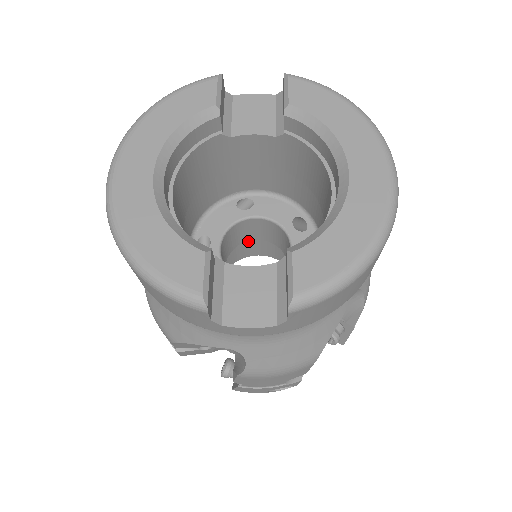
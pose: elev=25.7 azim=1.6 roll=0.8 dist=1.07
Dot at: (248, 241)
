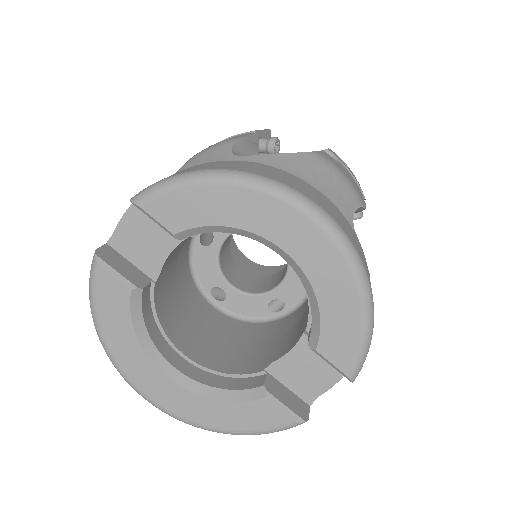
Dot at: occluded
